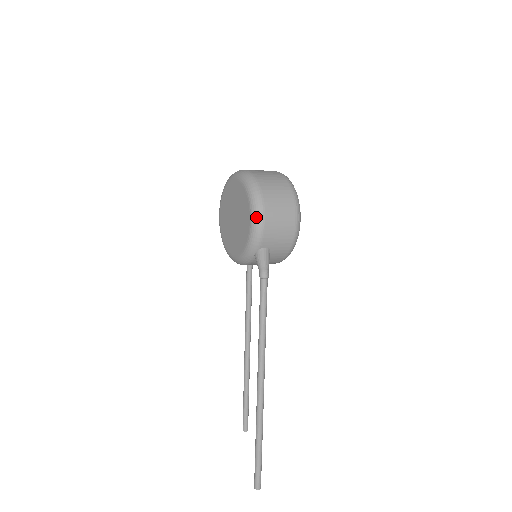
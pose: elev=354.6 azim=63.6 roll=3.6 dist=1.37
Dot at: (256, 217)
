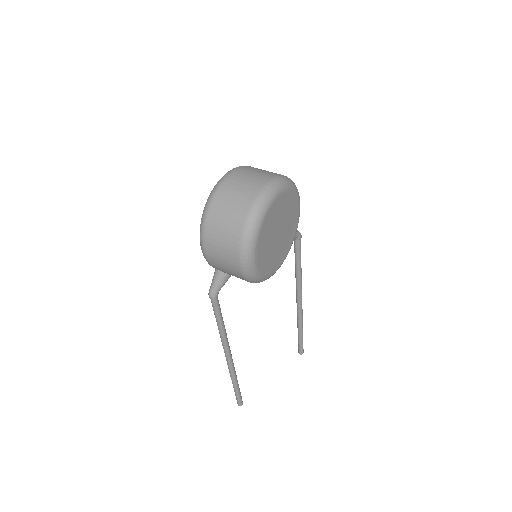
Dot at: (200, 245)
